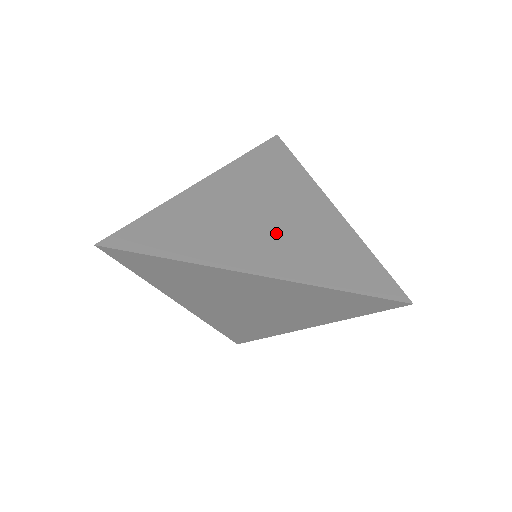
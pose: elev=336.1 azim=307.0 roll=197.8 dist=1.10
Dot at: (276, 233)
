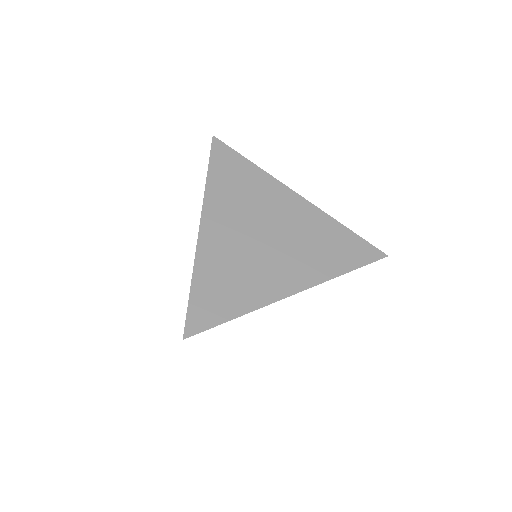
Dot at: (283, 248)
